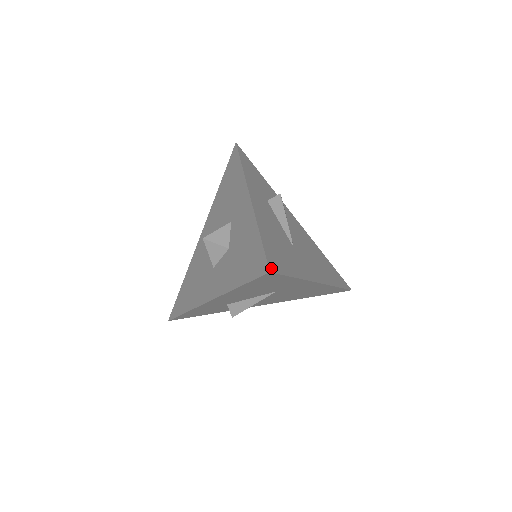
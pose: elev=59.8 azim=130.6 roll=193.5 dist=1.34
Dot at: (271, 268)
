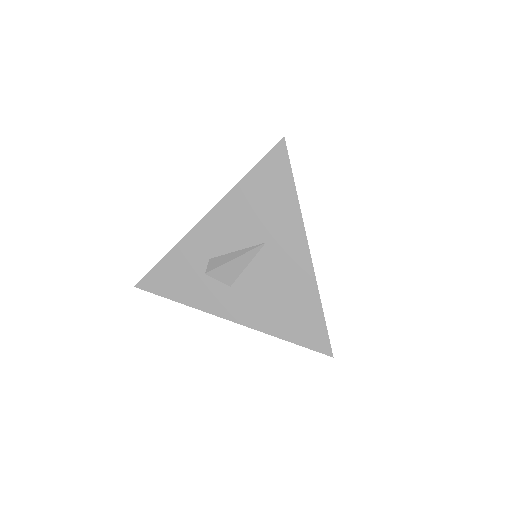
Dot at: (285, 145)
